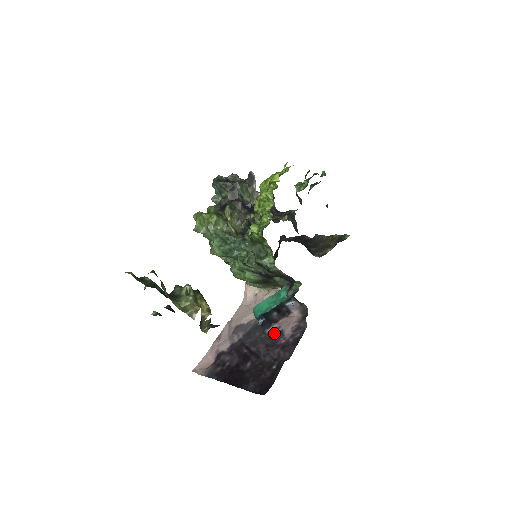
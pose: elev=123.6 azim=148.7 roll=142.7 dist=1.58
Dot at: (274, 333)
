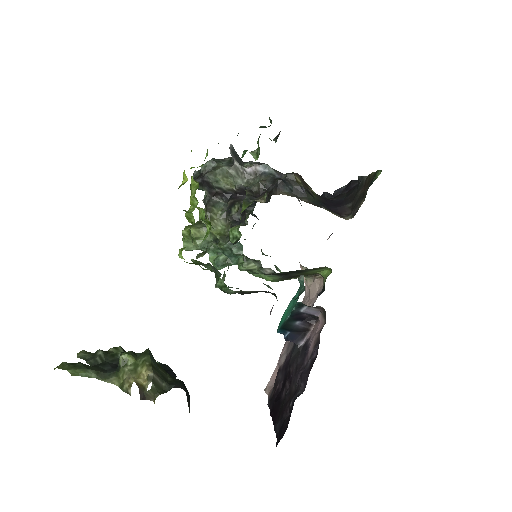
Dot at: (304, 348)
